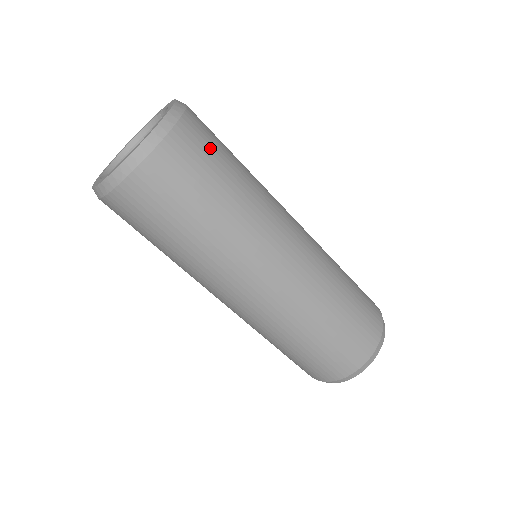
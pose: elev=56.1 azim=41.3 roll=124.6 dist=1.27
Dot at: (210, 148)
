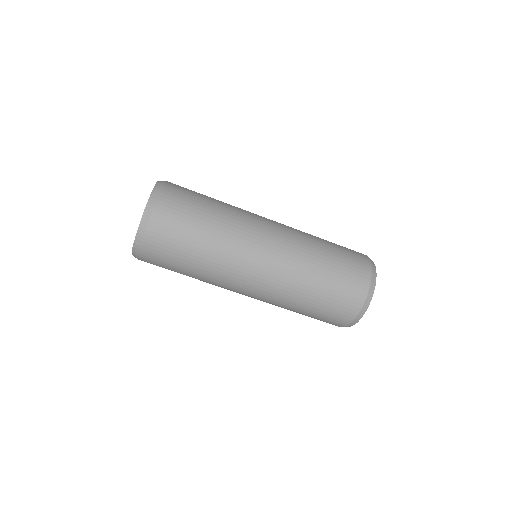
Dot at: (190, 190)
